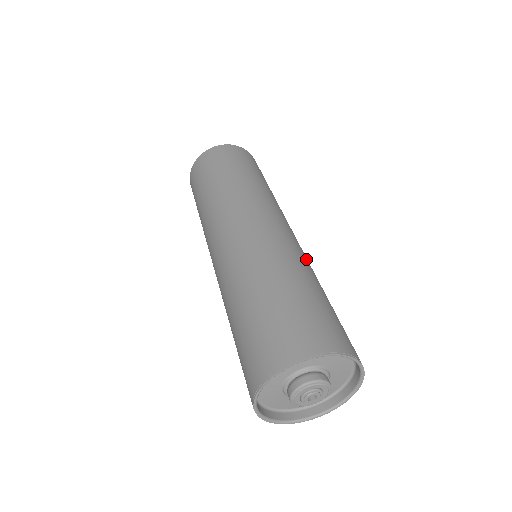
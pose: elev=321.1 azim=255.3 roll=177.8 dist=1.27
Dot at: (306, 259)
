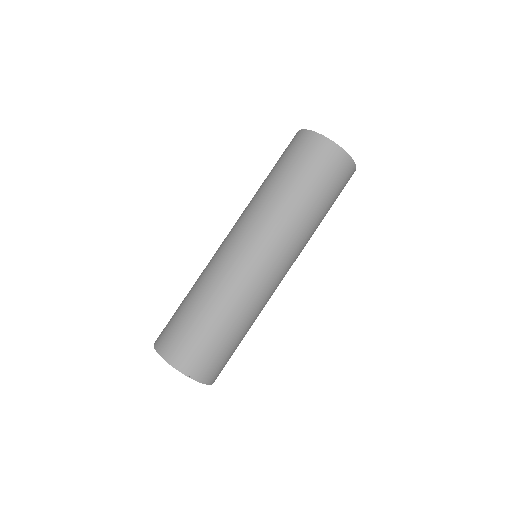
Dot at: (249, 295)
